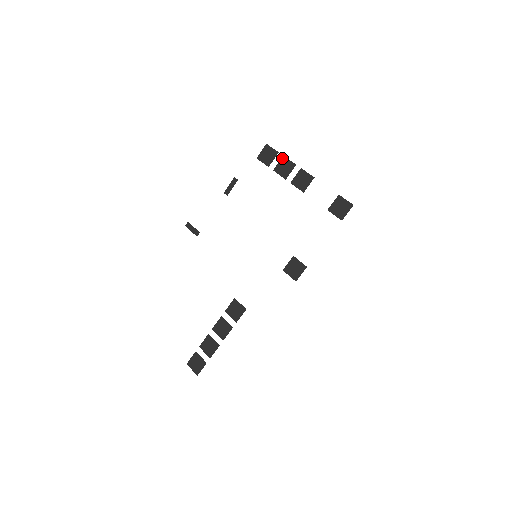
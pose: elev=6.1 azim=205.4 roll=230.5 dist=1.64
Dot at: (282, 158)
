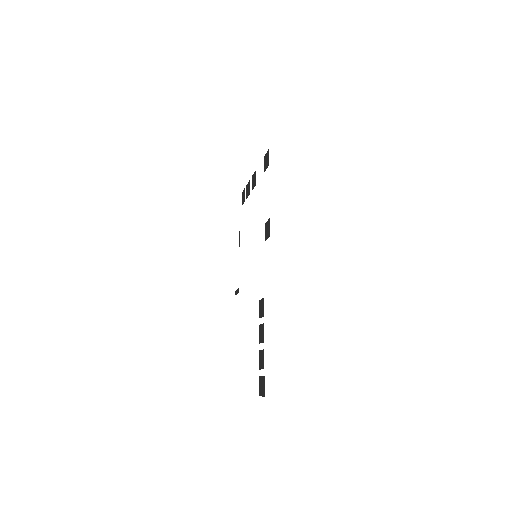
Dot at: (246, 187)
